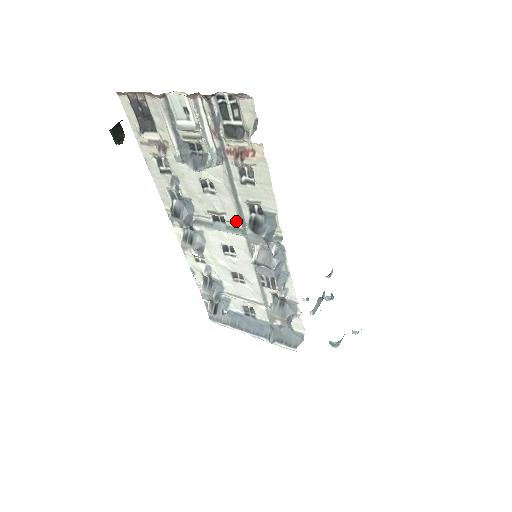
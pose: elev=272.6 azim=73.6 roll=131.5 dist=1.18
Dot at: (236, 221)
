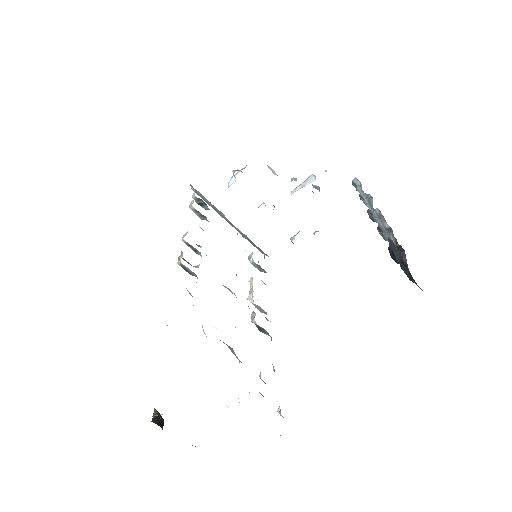
Dot at: occluded
